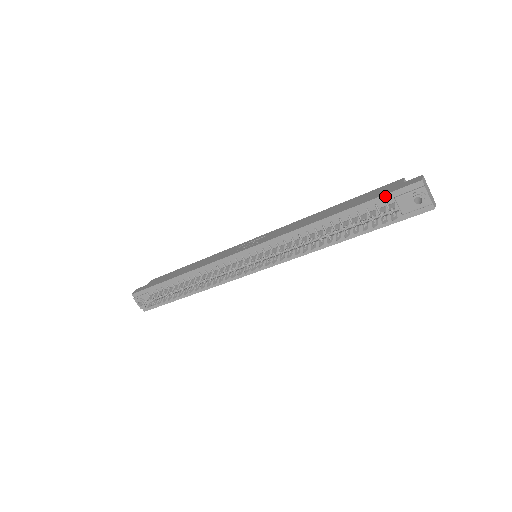
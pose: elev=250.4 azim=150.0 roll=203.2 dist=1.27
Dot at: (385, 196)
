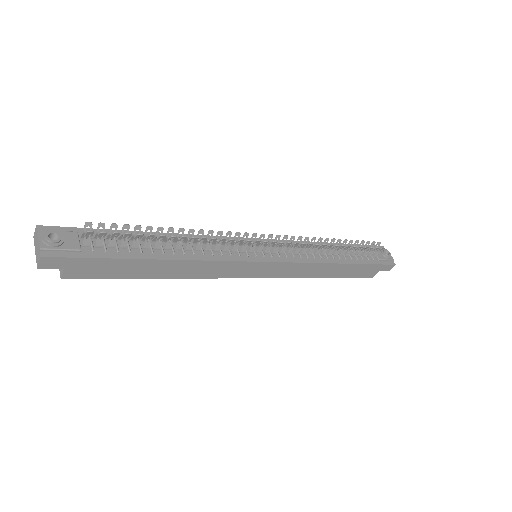
Dot at: occluded
